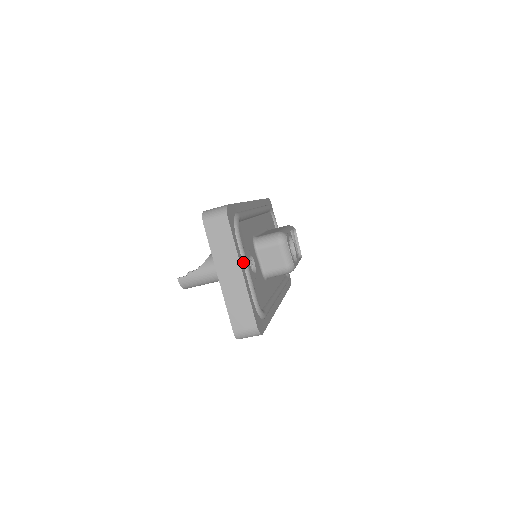
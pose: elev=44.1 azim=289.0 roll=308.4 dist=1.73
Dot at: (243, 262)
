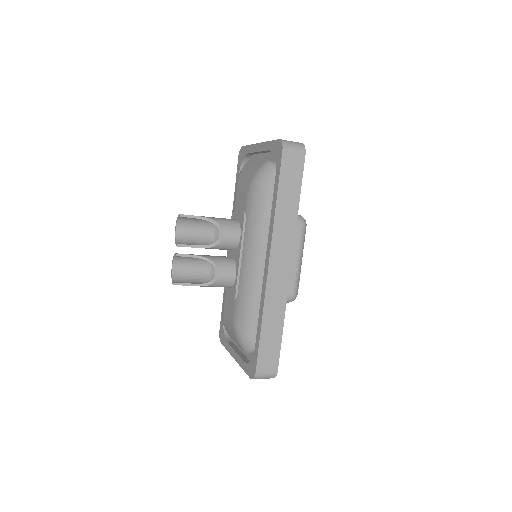
Dot at: occluded
